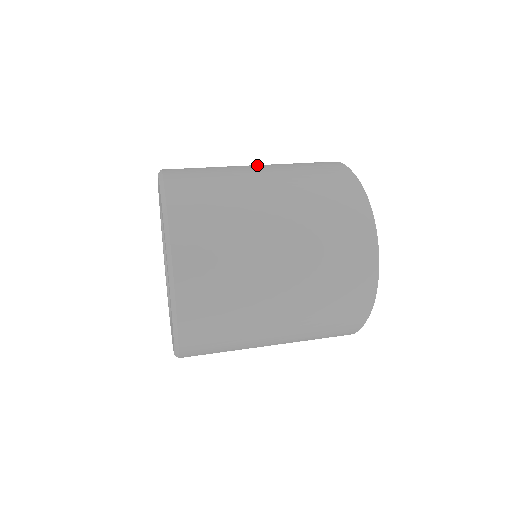
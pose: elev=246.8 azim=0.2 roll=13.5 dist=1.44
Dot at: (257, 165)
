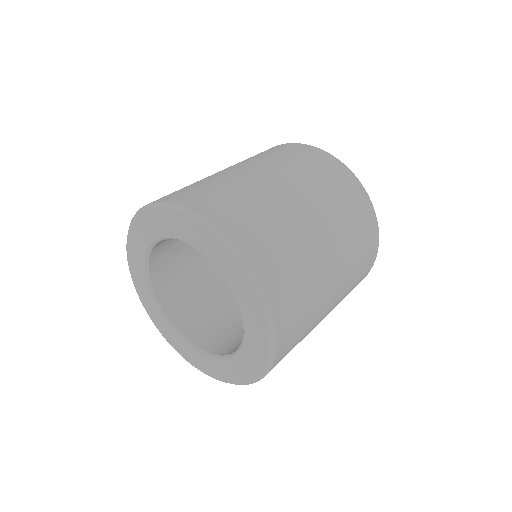
Dot at: (322, 226)
